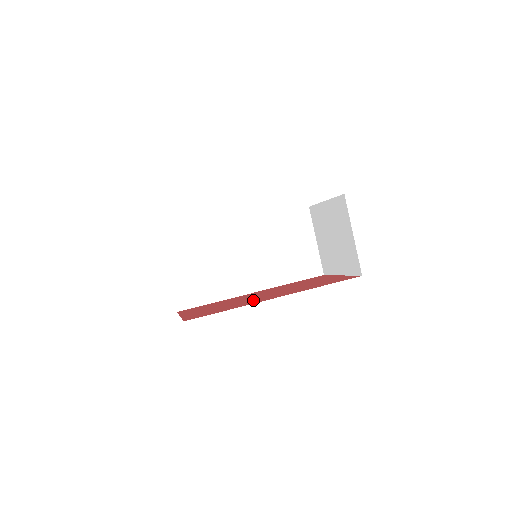
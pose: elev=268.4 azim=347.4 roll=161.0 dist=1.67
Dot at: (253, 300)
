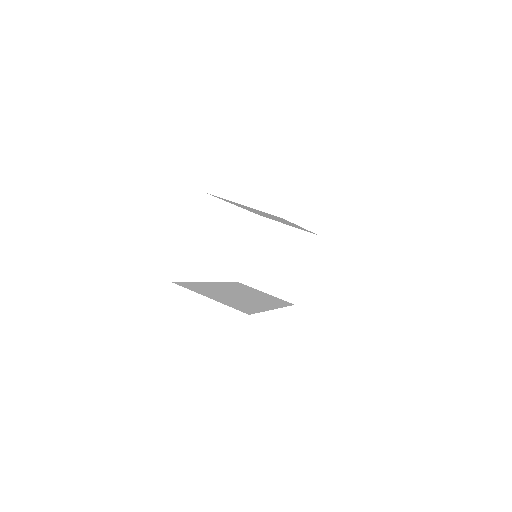
Dot at: occluded
